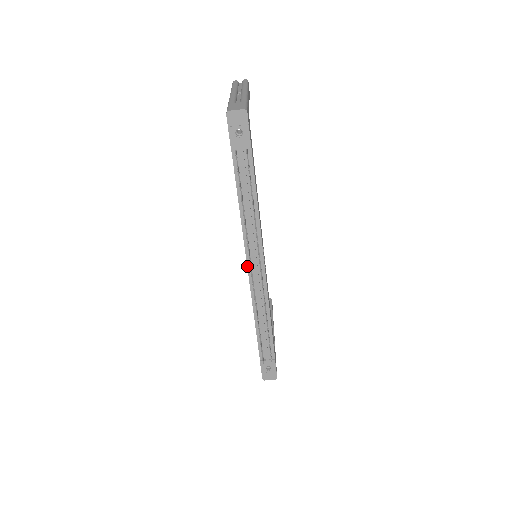
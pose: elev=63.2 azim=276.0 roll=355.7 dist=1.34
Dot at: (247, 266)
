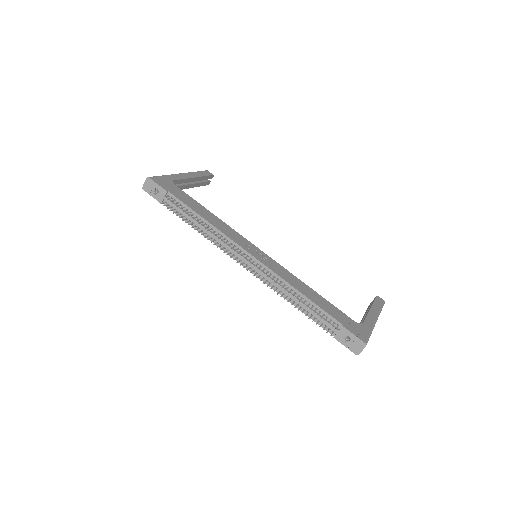
Dot at: (242, 265)
